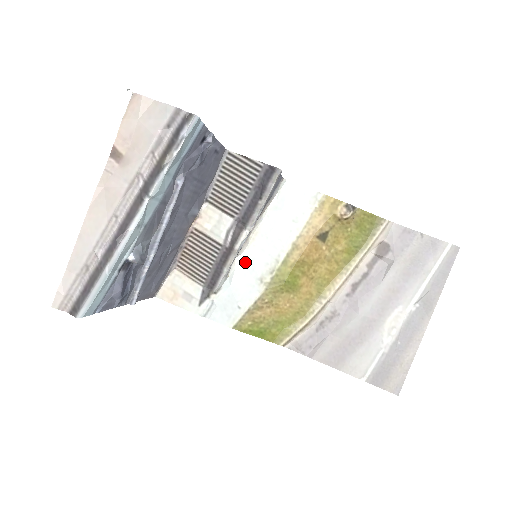
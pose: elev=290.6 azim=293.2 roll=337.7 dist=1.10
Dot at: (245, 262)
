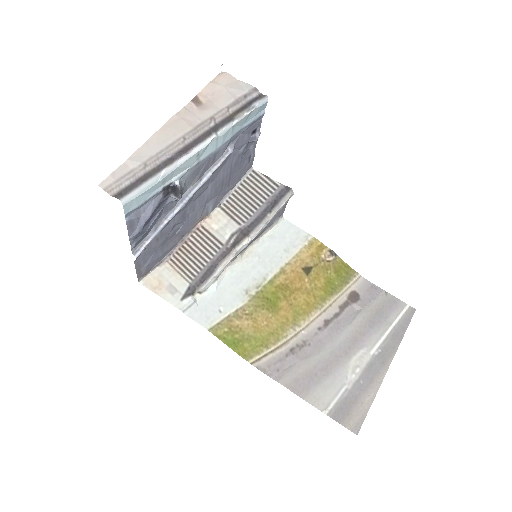
Dot at: (235, 273)
